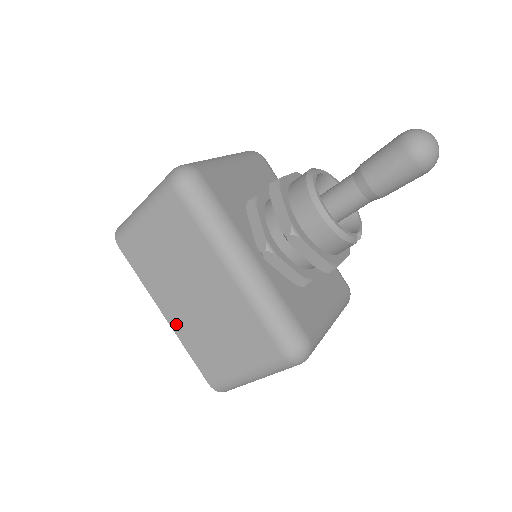
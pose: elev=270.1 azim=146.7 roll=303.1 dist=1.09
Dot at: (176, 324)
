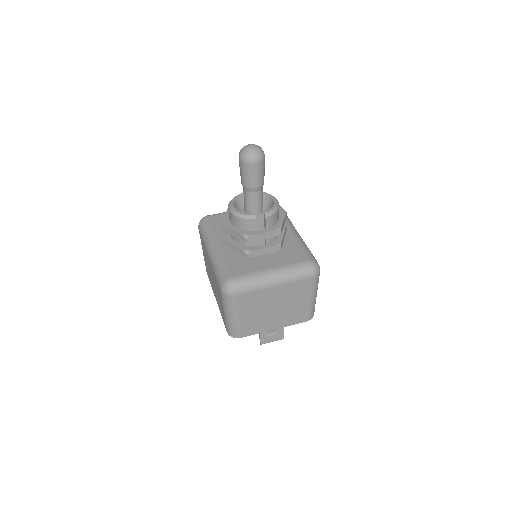
Dot at: occluded
